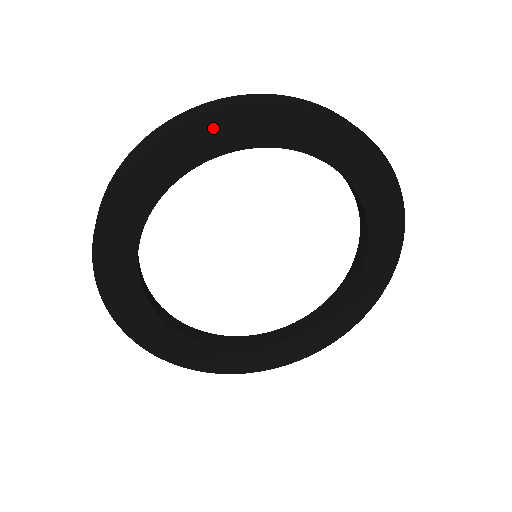
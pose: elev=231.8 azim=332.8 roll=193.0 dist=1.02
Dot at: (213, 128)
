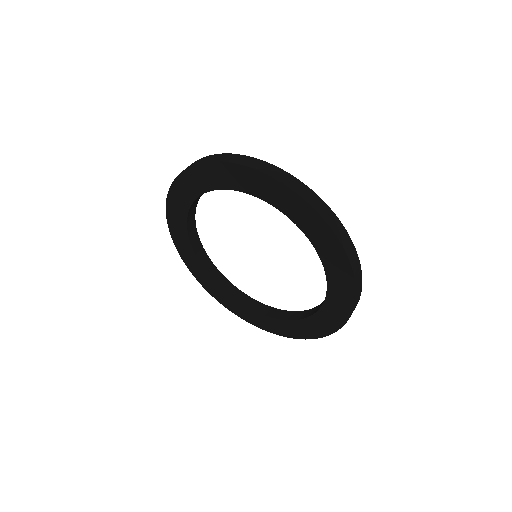
Dot at: (276, 191)
